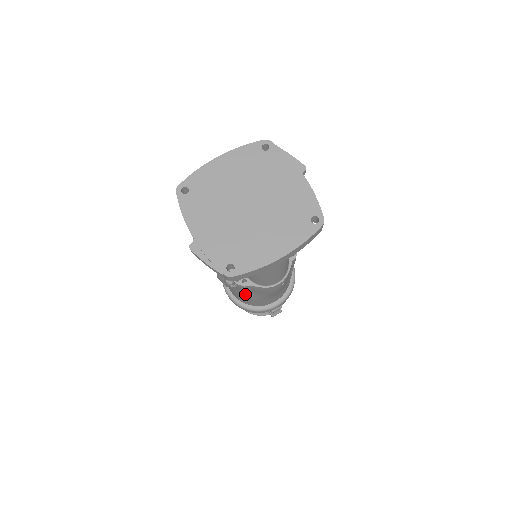
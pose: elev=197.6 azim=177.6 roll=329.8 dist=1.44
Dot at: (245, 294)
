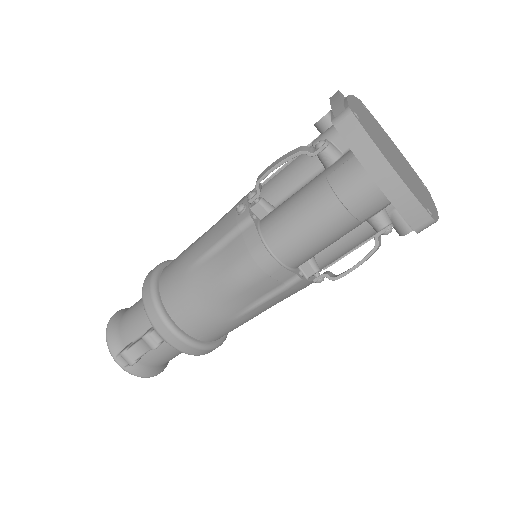
Dot at: (210, 246)
